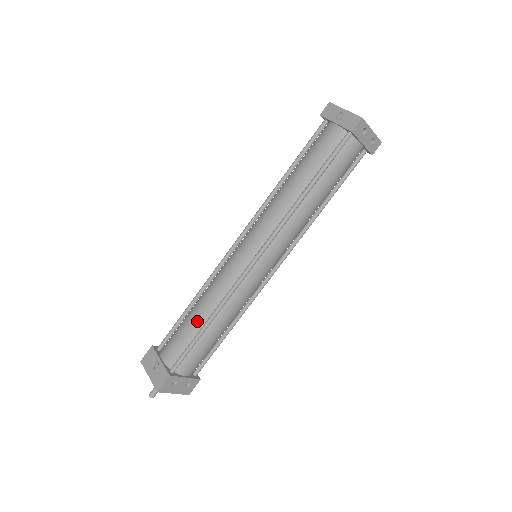
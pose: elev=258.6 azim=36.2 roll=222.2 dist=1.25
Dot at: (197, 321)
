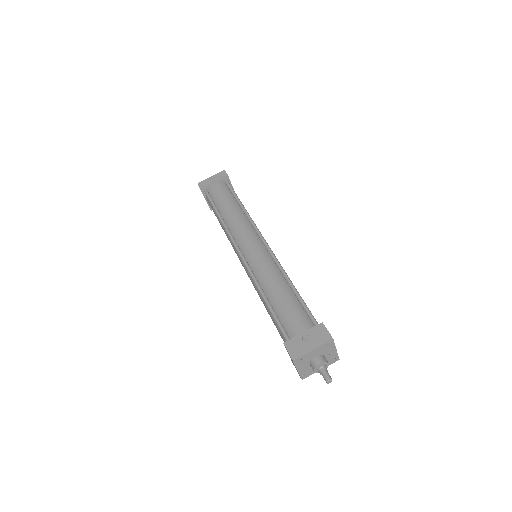
Dot at: (285, 292)
